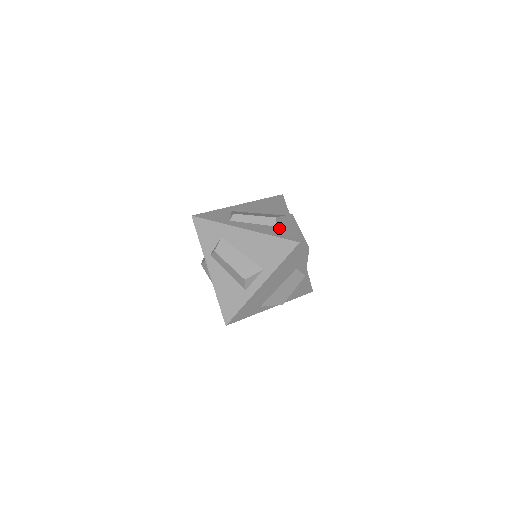
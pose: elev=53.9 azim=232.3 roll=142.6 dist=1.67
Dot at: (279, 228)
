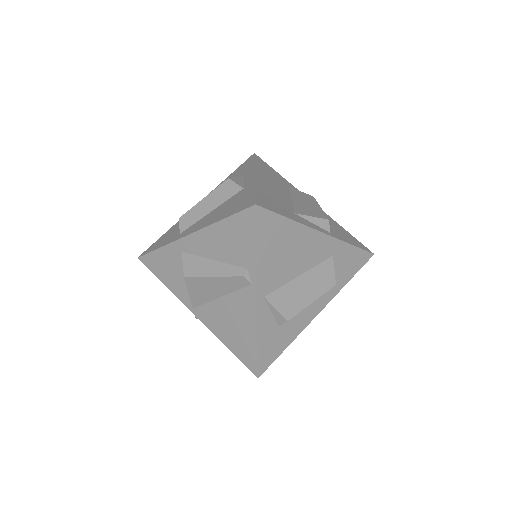
Dot at: occluded
